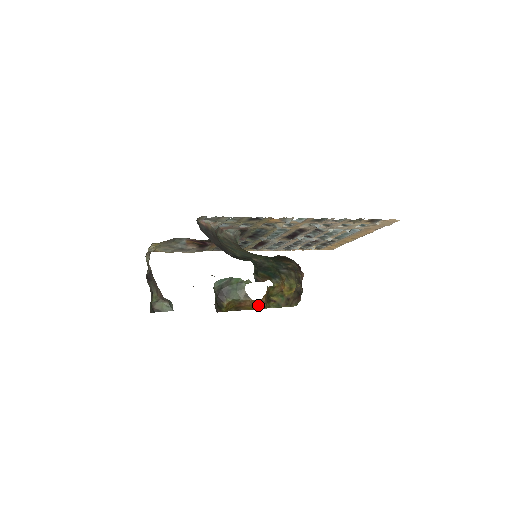
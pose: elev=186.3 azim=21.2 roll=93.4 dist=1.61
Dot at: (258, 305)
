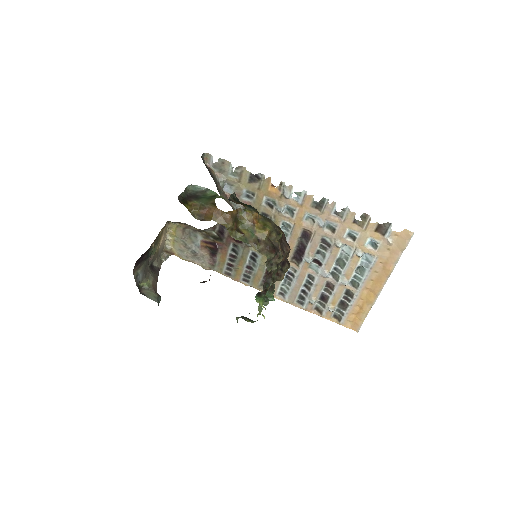
Dot at: (222, 219)
